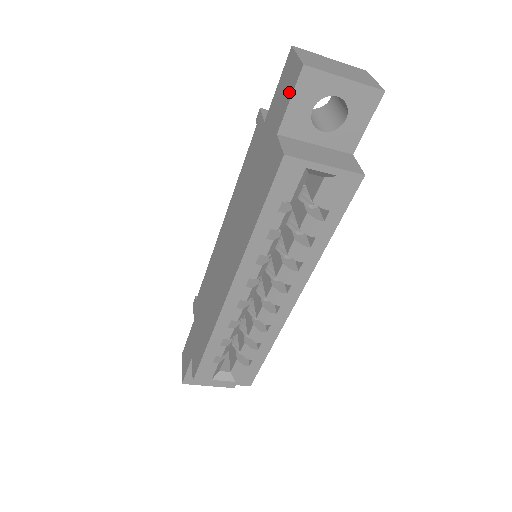
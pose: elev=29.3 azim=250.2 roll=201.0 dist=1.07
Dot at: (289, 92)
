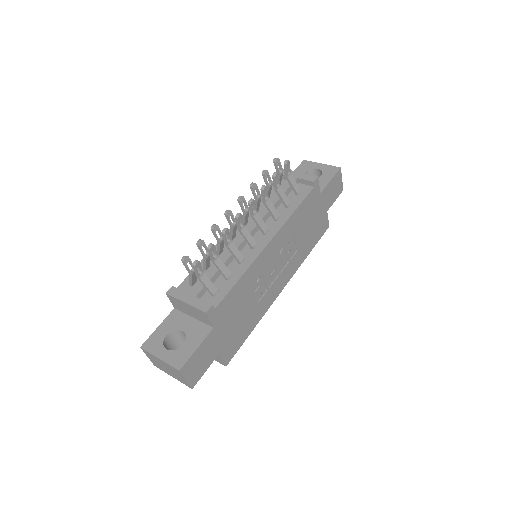
Dot at: occluded
